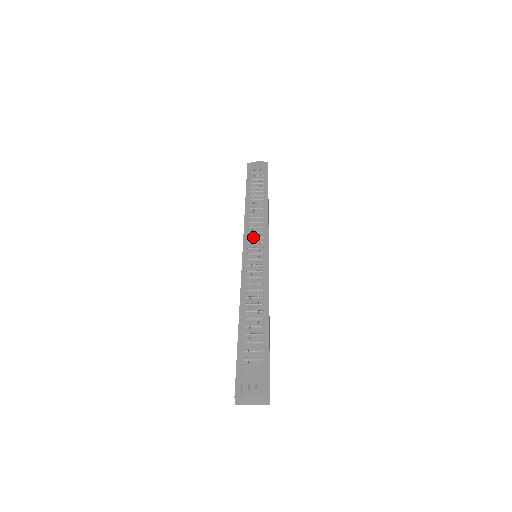
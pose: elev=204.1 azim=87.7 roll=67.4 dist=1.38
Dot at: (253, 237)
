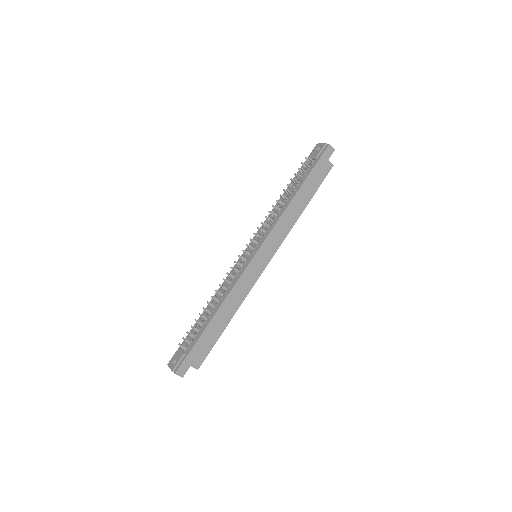
Dot at: (256, 239)
